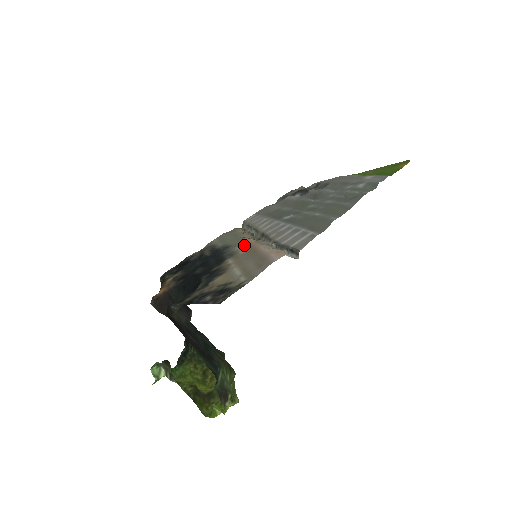
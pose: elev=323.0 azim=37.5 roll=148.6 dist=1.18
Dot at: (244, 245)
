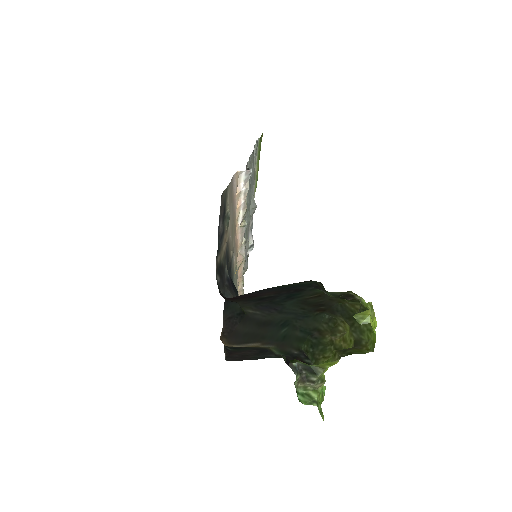
Dot at: (235, 251)
